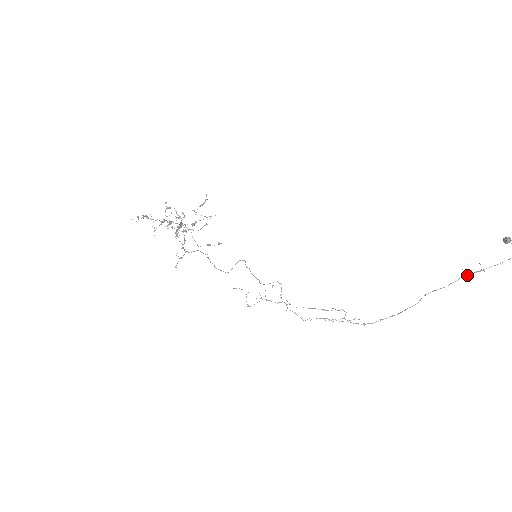
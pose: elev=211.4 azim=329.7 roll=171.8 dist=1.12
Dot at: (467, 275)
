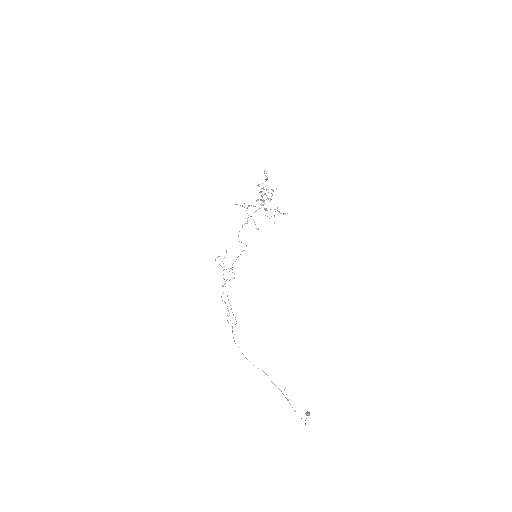
Dot at: occluded
